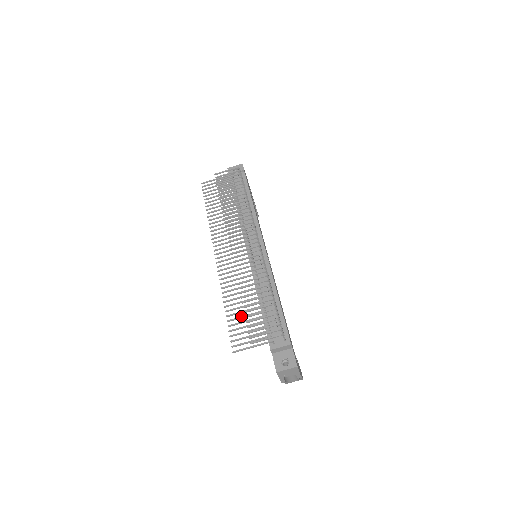
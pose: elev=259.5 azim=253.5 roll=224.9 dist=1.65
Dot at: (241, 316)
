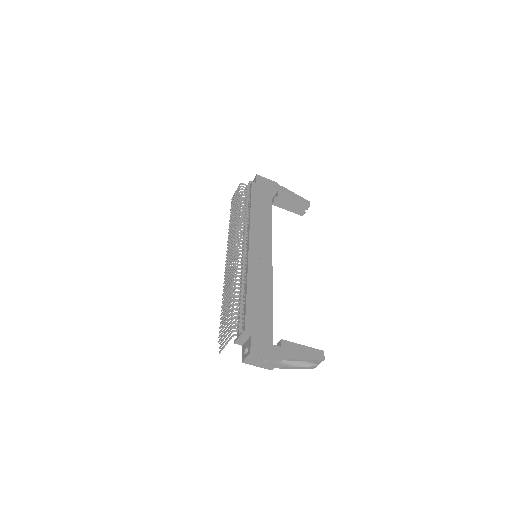
Dot at: occluded
